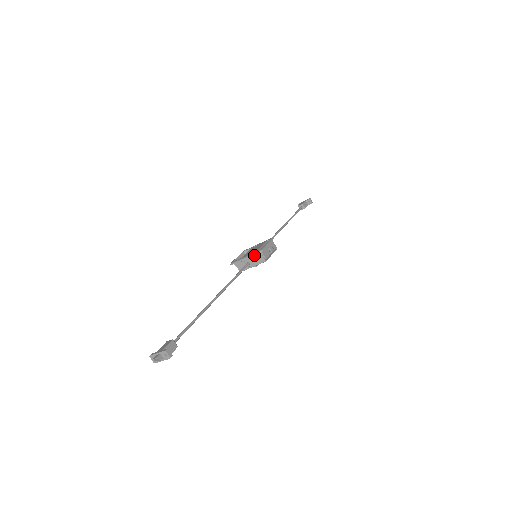
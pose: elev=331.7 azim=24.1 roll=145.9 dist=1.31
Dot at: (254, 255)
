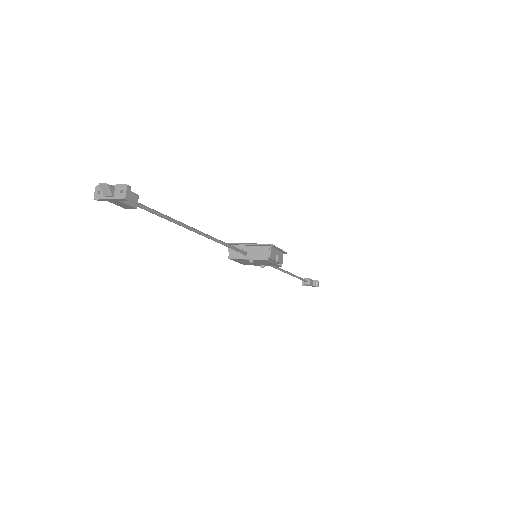
Dot at: (259, 247)
